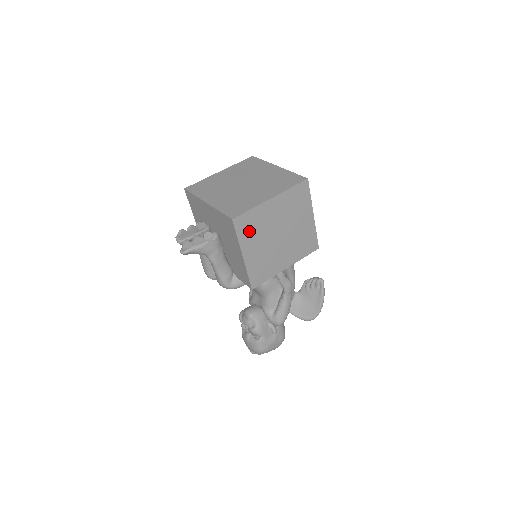
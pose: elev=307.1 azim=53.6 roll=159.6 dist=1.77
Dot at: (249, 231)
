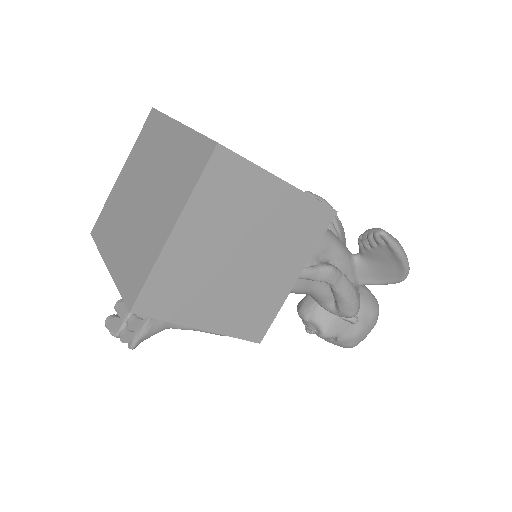
Dot at: (178, 298)
